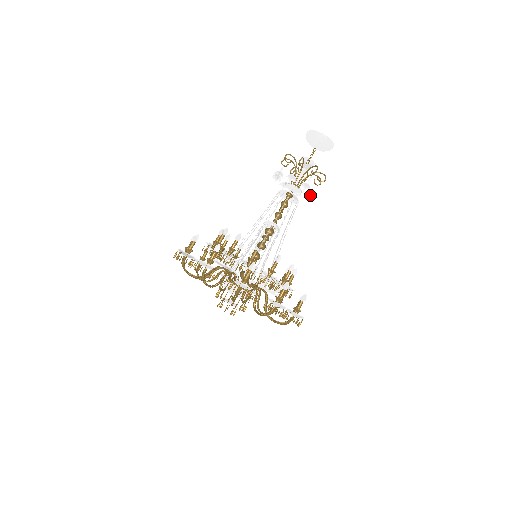
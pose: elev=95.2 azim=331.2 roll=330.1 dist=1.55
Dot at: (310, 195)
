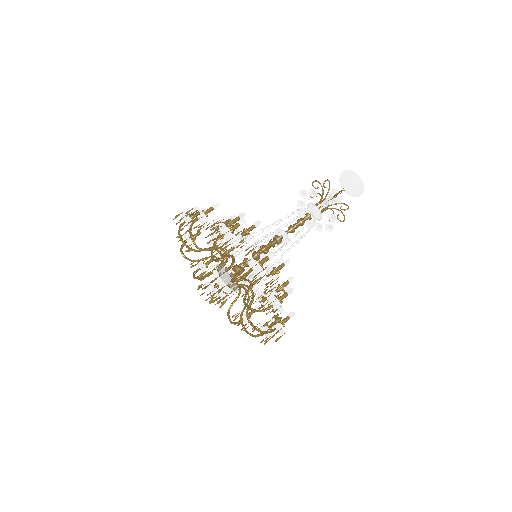
Dot at: (330, 224)
